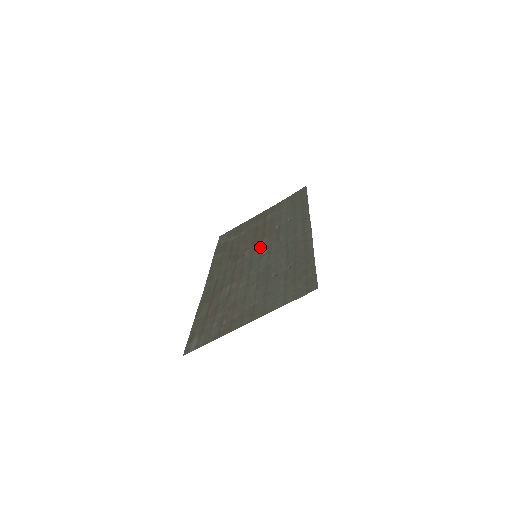
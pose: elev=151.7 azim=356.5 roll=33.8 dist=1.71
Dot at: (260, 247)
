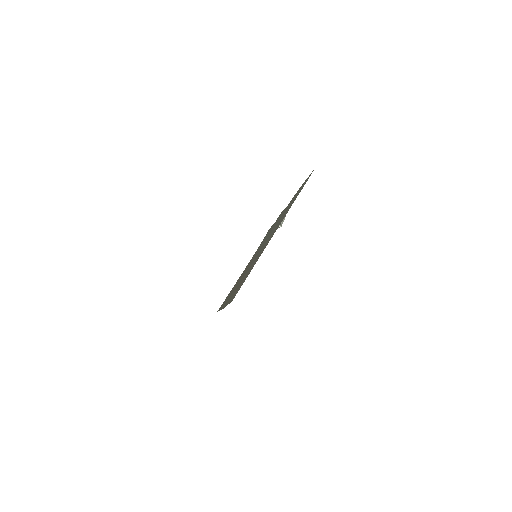
Dot at: occluded
